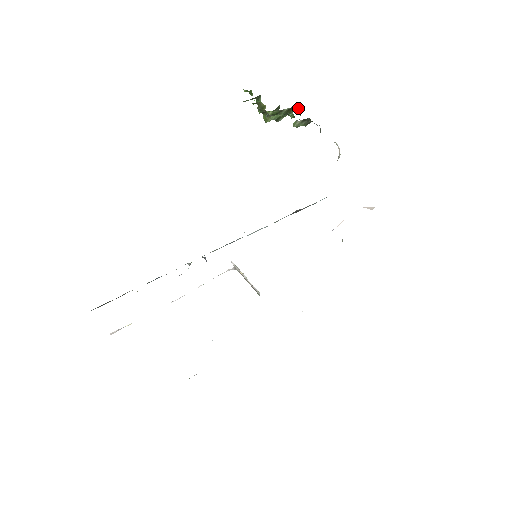
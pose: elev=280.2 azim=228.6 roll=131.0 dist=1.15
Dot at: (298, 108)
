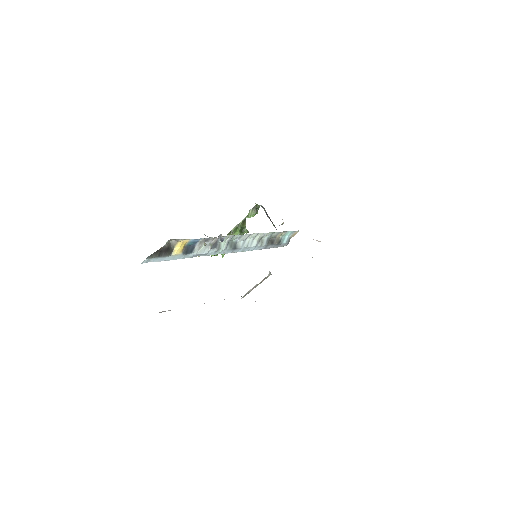
Dot at: occluded
